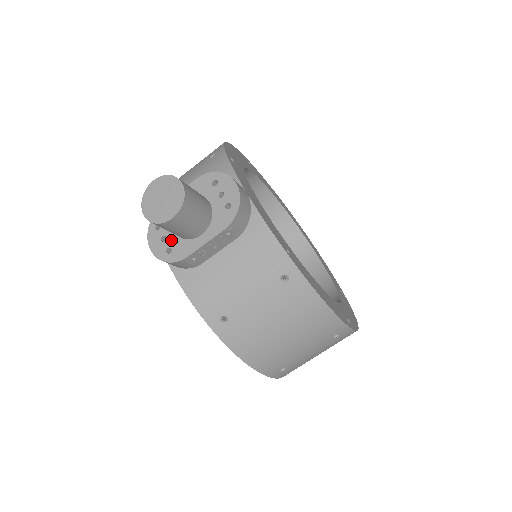
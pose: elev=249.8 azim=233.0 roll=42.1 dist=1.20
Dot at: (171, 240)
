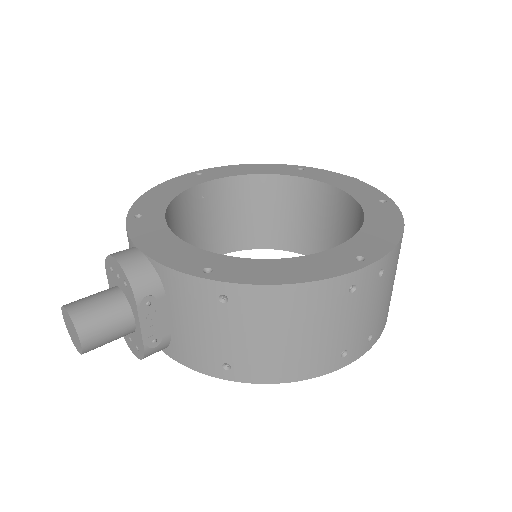
Dot at: (132, 338)
